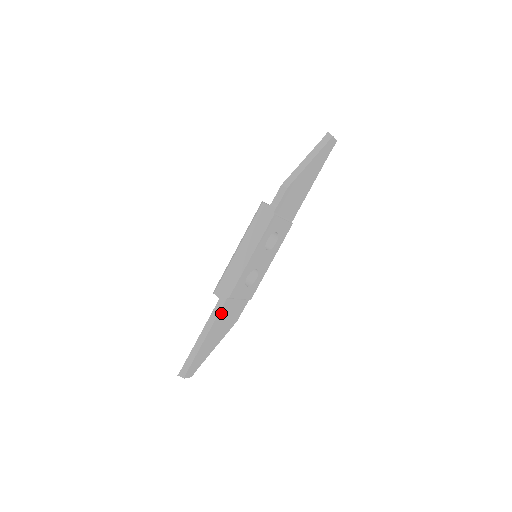
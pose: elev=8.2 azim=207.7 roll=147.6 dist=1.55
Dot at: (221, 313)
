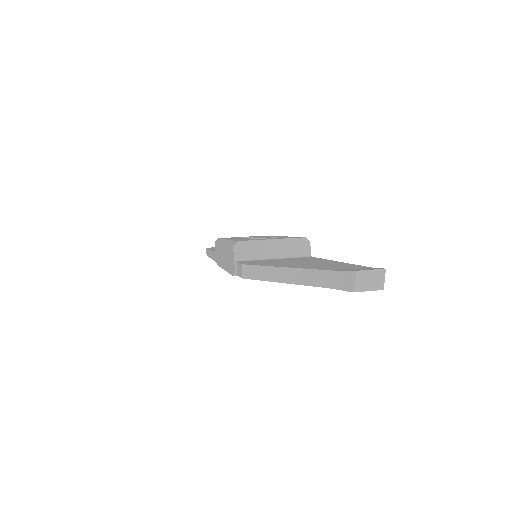
Dot at: occluded
